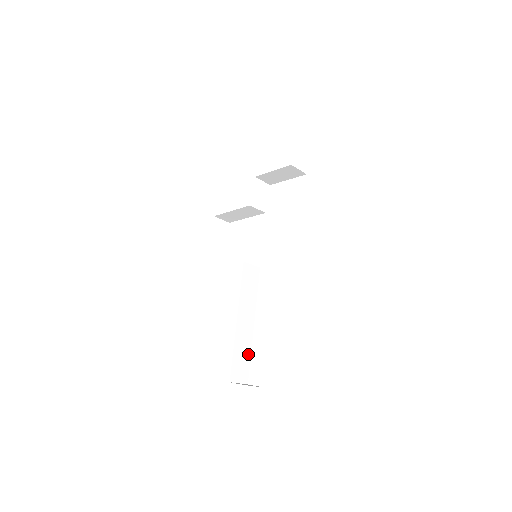
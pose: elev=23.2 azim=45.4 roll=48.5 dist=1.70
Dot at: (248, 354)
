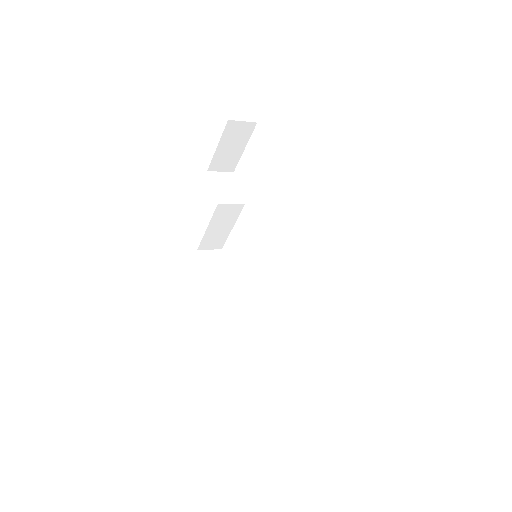
Dot at: (316, 389)
